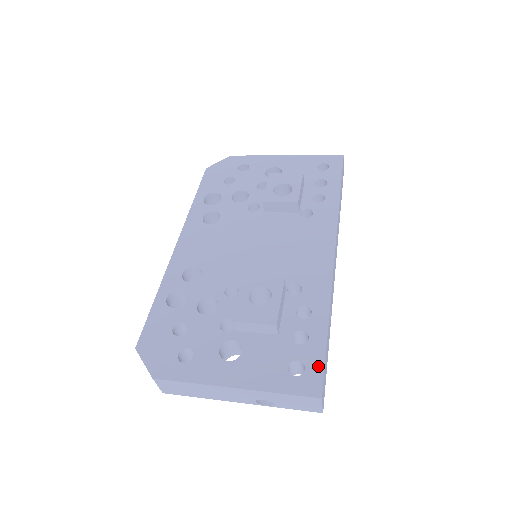
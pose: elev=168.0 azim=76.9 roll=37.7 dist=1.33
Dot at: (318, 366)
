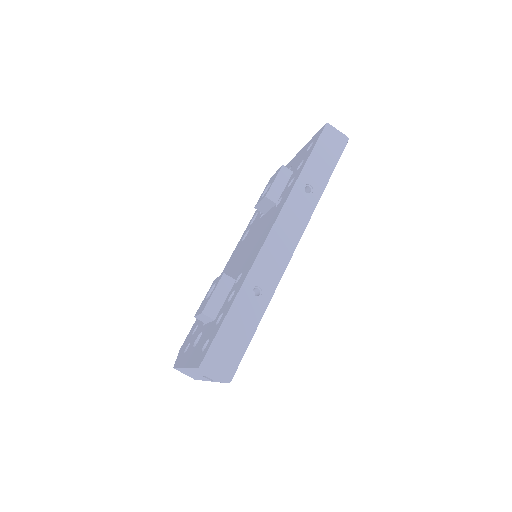
Dot at: (211, 341)
